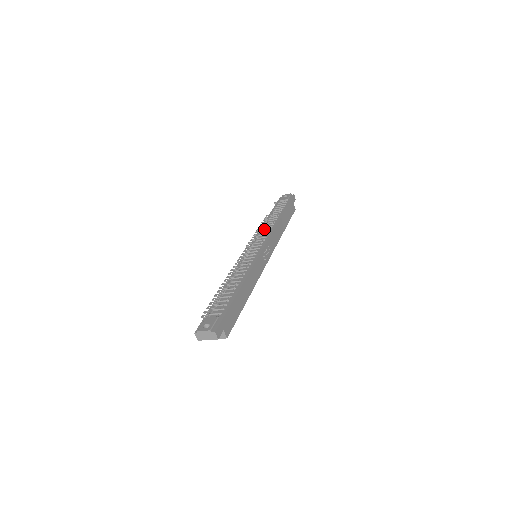
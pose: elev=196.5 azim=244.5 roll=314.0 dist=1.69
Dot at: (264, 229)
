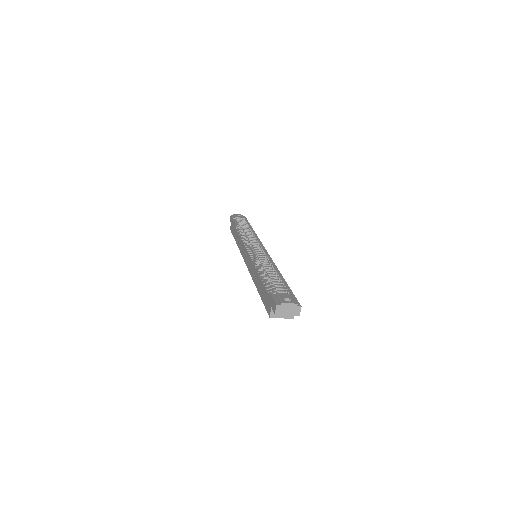
Dot at: (247, 235)
